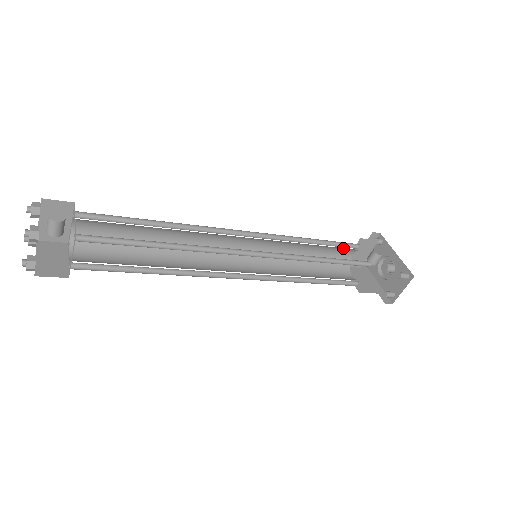
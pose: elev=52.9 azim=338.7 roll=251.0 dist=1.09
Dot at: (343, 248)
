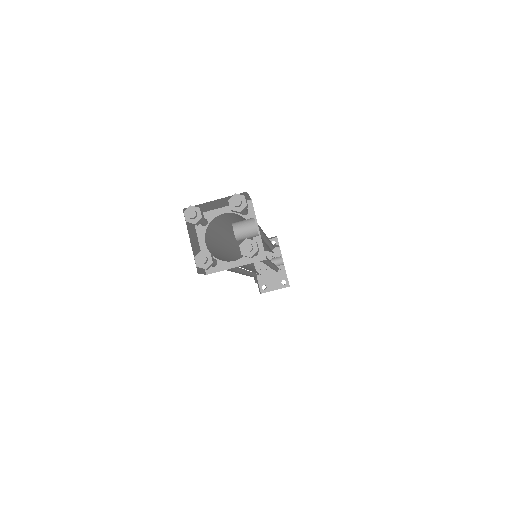
Dot at: (271, 251)
